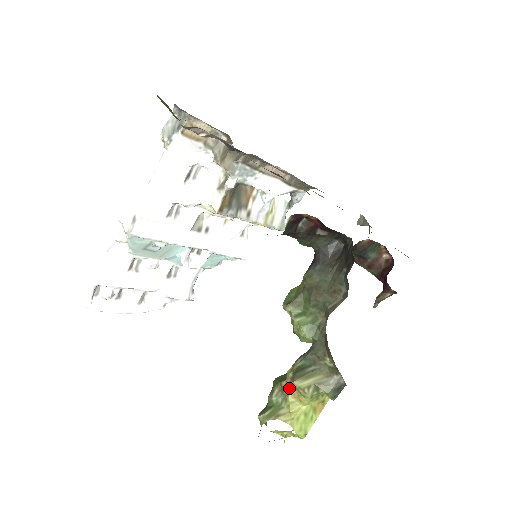
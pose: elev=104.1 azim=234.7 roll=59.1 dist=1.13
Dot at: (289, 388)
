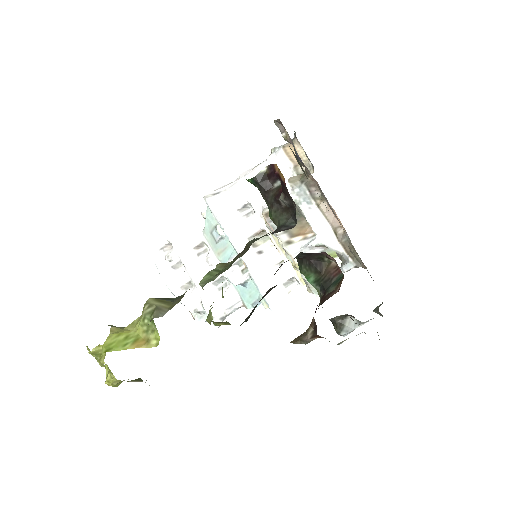
Dot at: occluded
